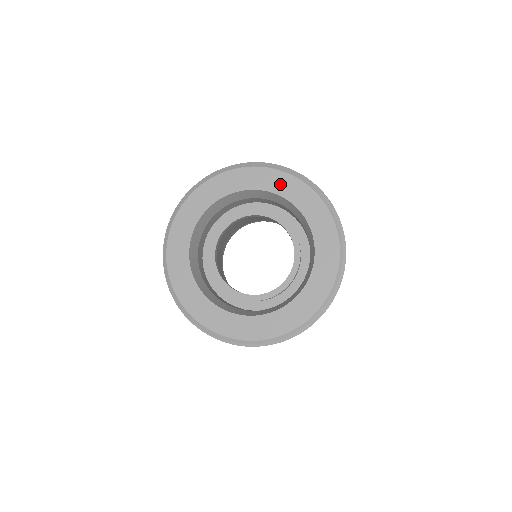
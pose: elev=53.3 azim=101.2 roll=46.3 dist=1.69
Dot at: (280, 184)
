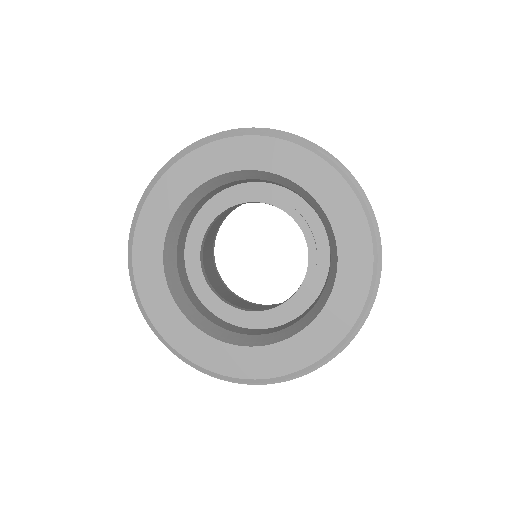
Dot at: (262, 155)
